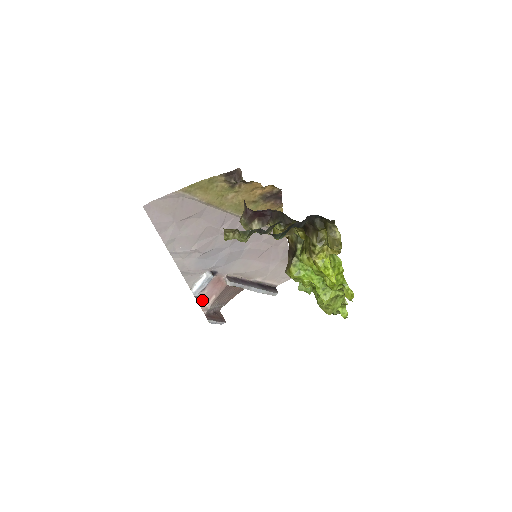
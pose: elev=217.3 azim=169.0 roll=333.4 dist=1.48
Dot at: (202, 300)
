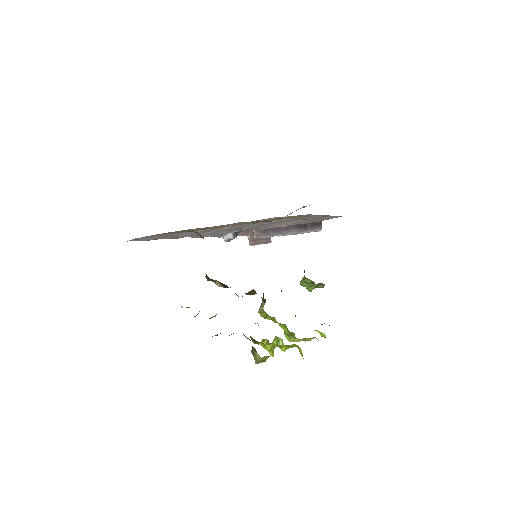
Dot at: (240, 235)
